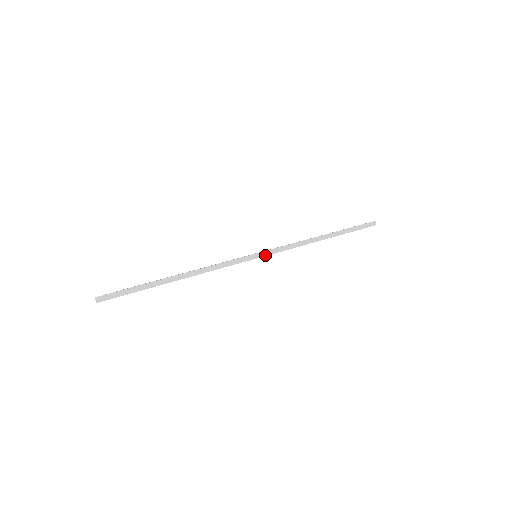
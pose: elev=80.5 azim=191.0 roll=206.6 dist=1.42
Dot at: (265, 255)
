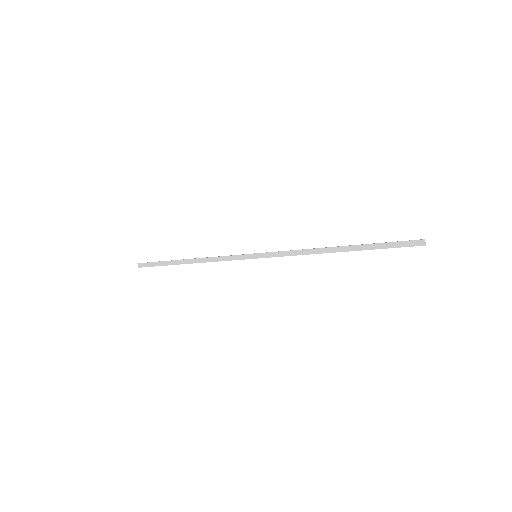
Dot at: (265, 257)
